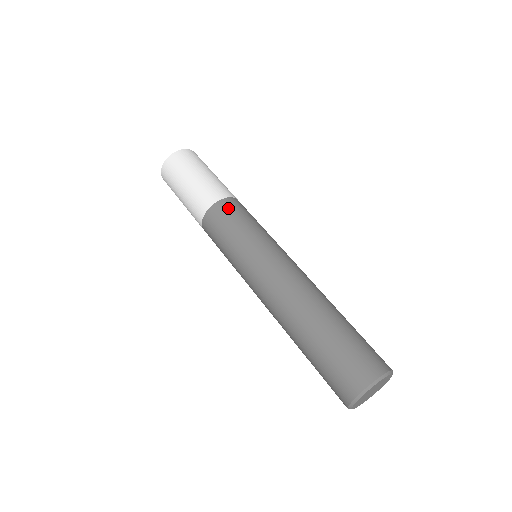
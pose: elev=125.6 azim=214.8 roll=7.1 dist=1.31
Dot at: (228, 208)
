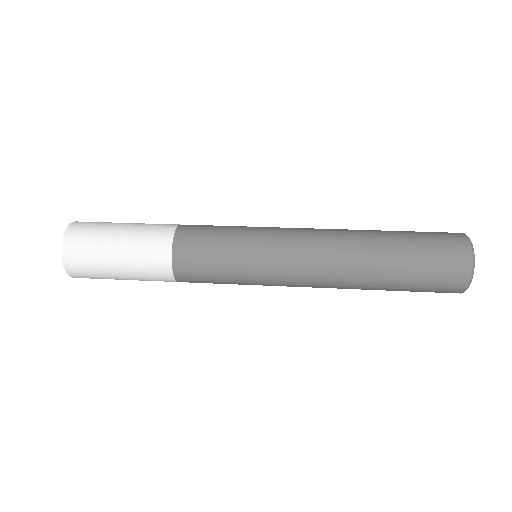
Dot at: (190, 248)
